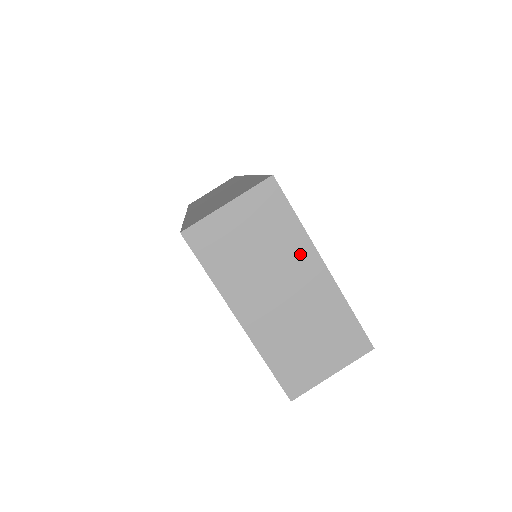
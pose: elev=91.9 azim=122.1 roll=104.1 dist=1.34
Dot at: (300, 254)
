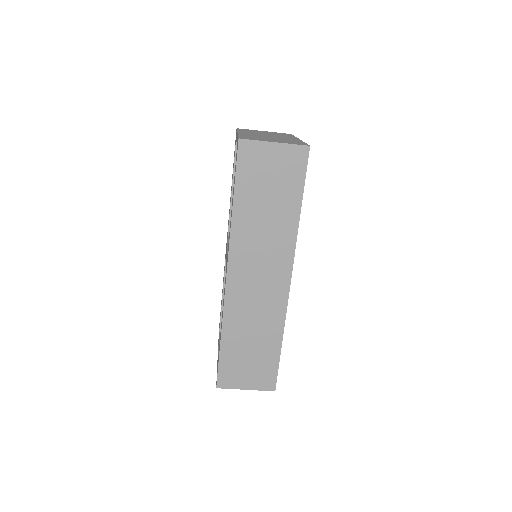
Dot at: occluded
